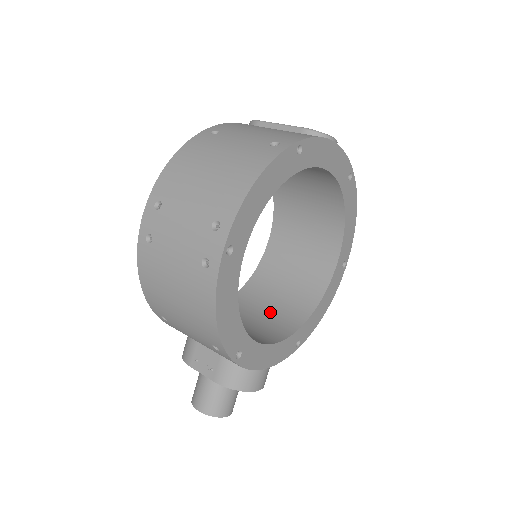
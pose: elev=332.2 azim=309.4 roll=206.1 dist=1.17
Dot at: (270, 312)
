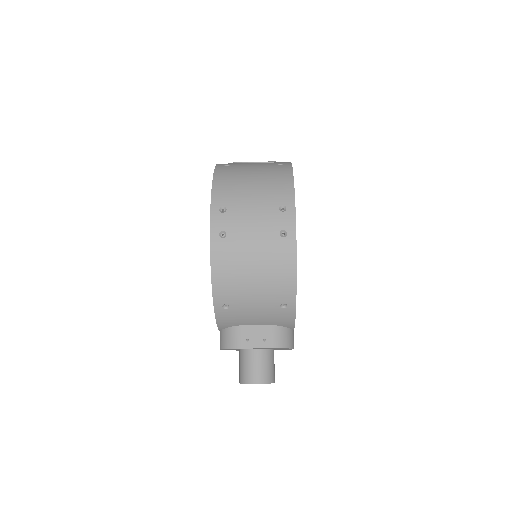
Dot at: occluded
